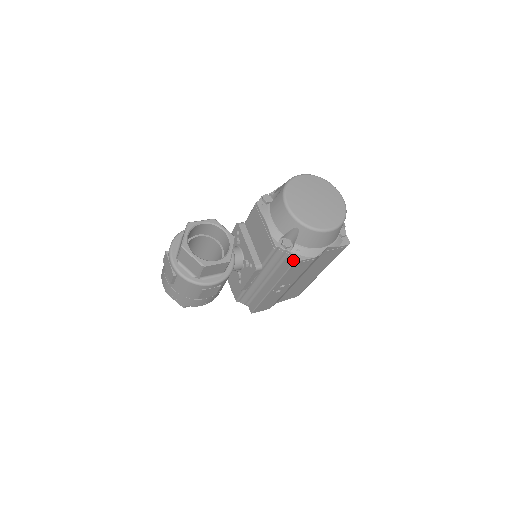
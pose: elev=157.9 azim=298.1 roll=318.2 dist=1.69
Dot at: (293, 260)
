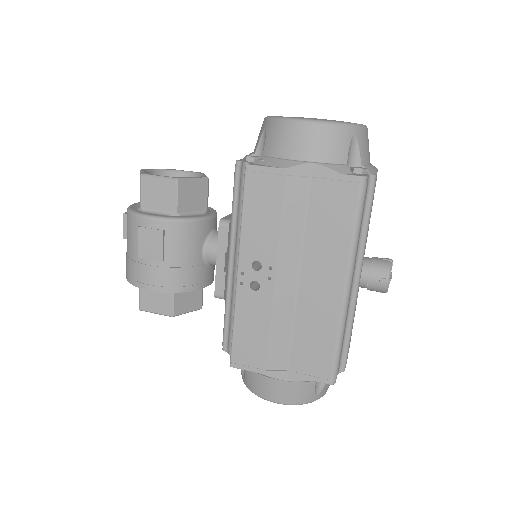
Dot at: (246, 166)
